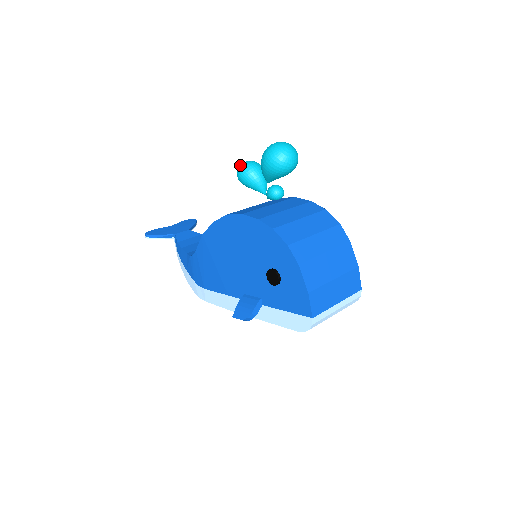
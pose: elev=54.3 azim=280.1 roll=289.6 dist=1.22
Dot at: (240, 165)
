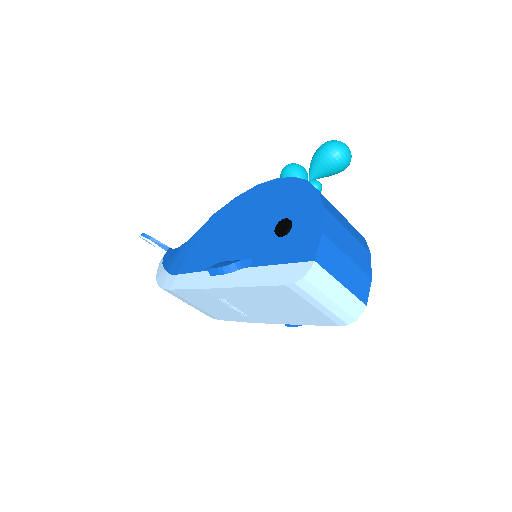
Dot at: occluded
